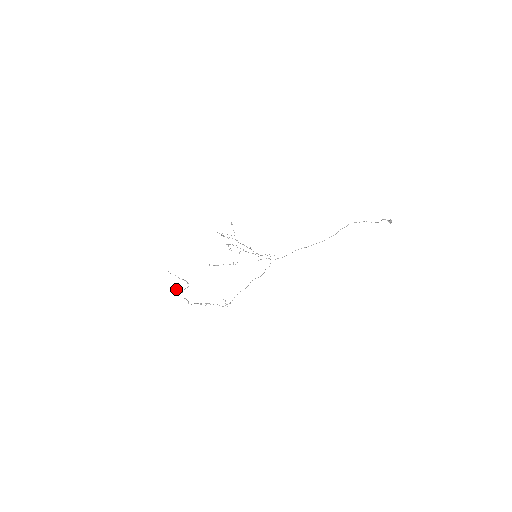
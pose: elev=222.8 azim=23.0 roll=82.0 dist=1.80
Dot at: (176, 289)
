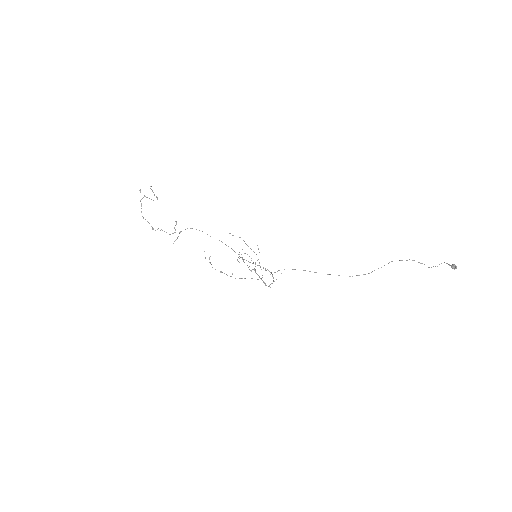
Dot at: occluded
